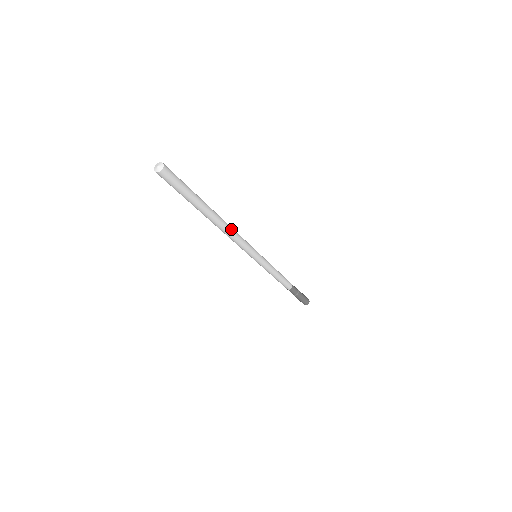
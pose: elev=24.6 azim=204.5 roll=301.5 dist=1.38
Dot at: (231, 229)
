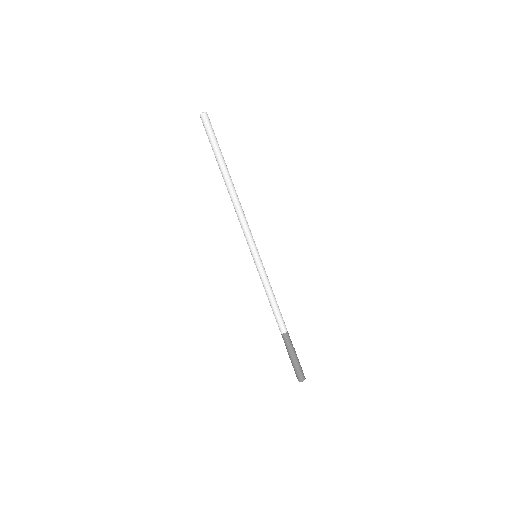
Dot at: (240, 203)
